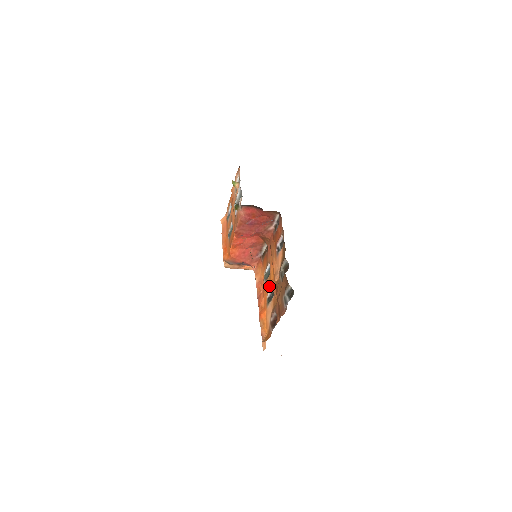
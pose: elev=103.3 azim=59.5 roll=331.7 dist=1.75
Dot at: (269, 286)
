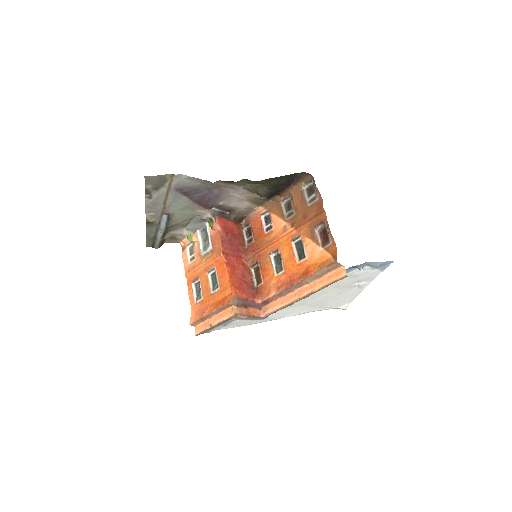
Dot at: (290, 253)
